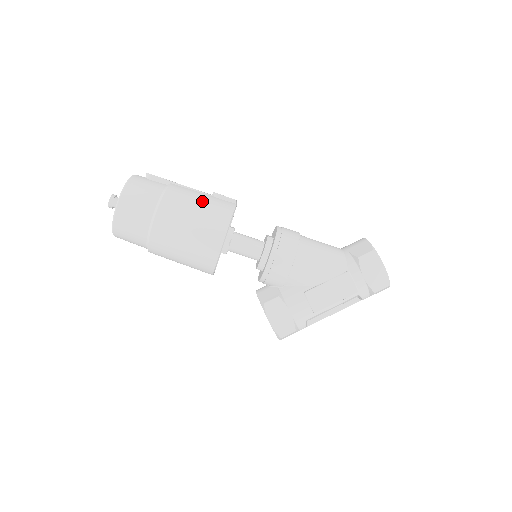
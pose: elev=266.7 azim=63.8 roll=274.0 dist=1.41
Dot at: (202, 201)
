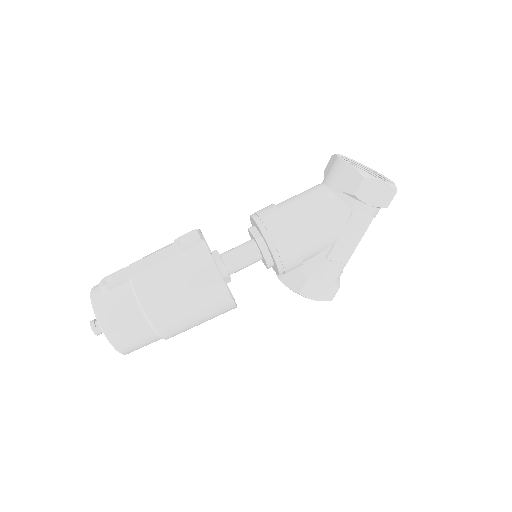
Dot at: (176, 274)
